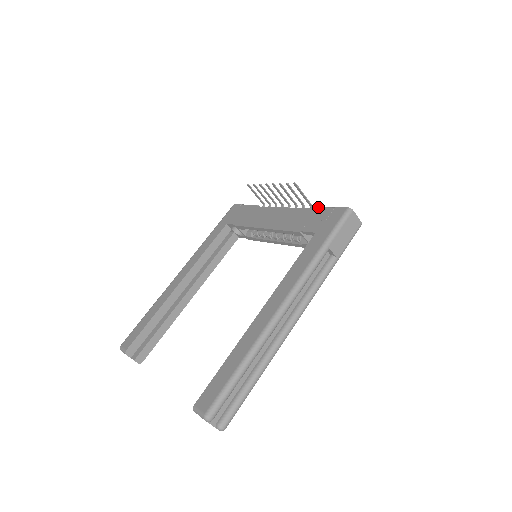
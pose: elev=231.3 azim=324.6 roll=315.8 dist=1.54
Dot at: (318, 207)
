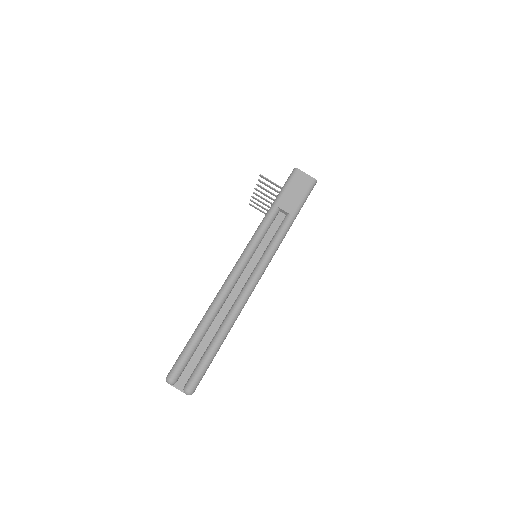
Dot at: occluded
